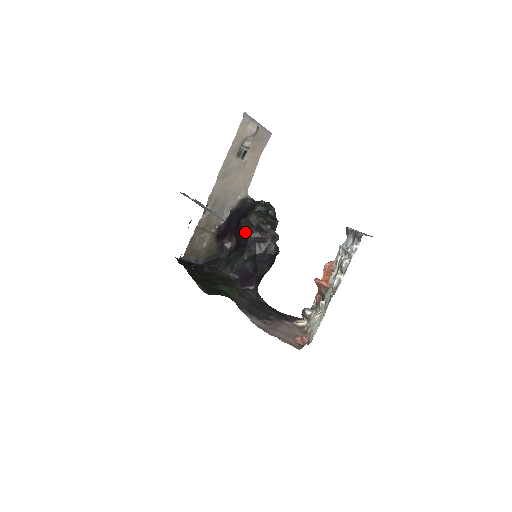
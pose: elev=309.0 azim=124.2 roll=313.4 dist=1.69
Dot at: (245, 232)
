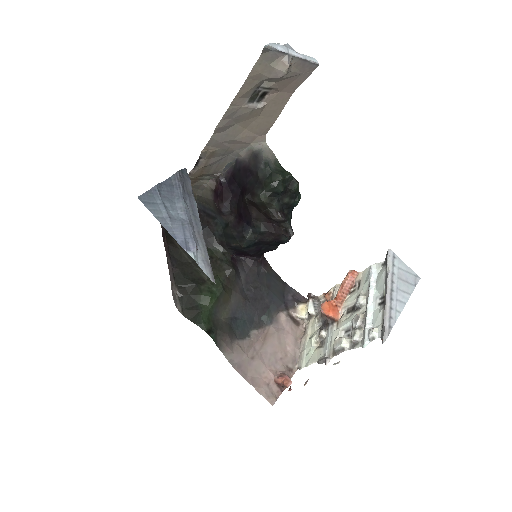
Dot at: (249, 212)
